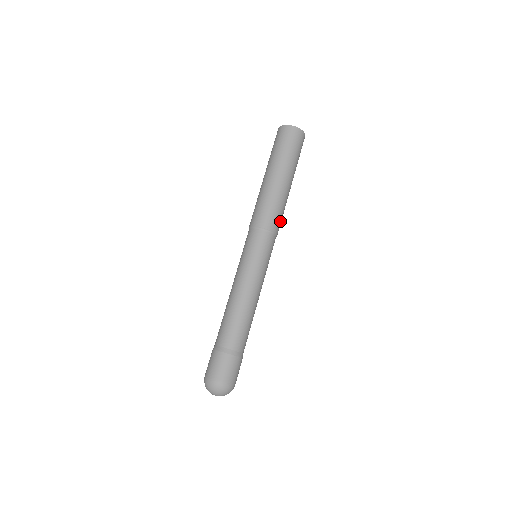
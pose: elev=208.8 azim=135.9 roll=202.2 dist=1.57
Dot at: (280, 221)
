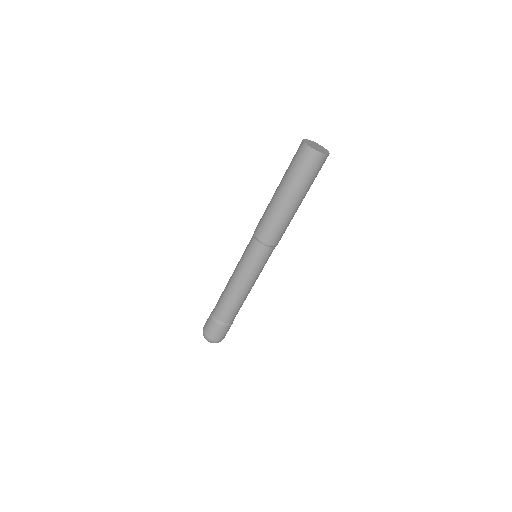
Dot at: (282, 235)
